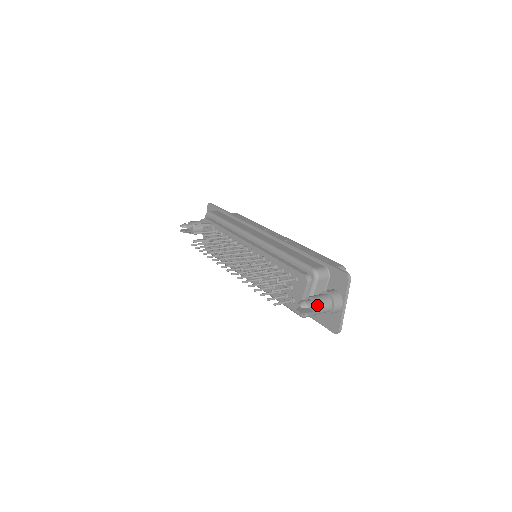
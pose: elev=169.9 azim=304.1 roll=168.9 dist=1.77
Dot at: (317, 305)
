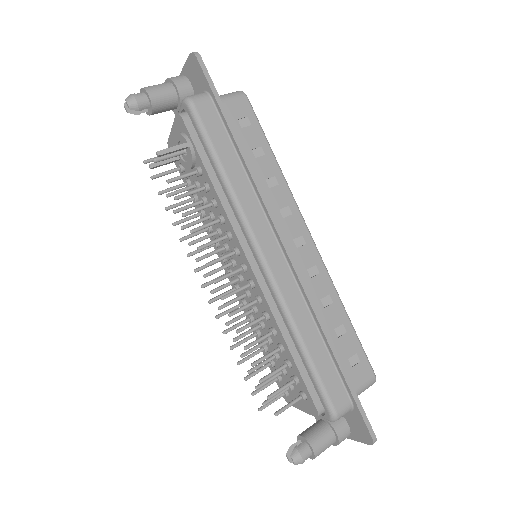
Dot at: occluded
